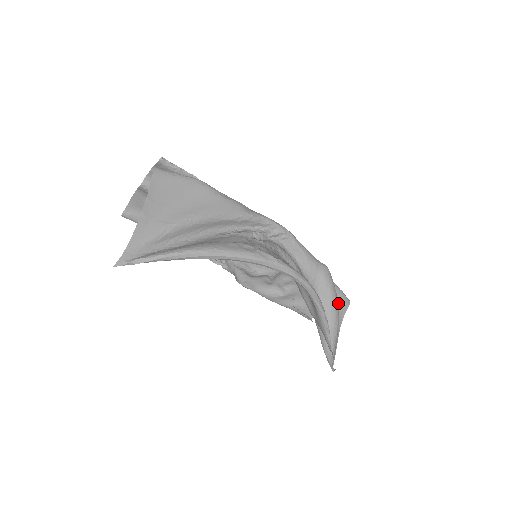
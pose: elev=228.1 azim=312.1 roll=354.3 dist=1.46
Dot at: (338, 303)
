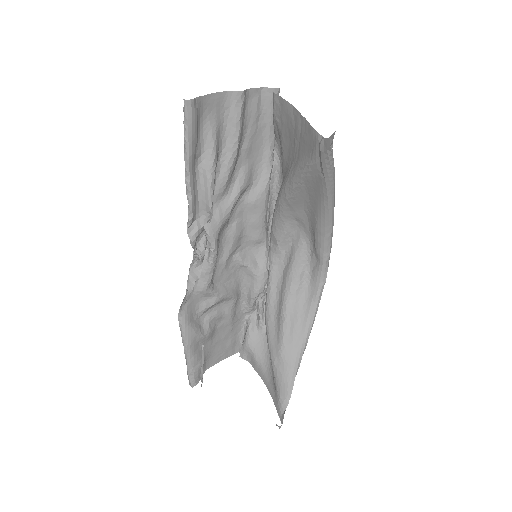
Dot at: occluded
